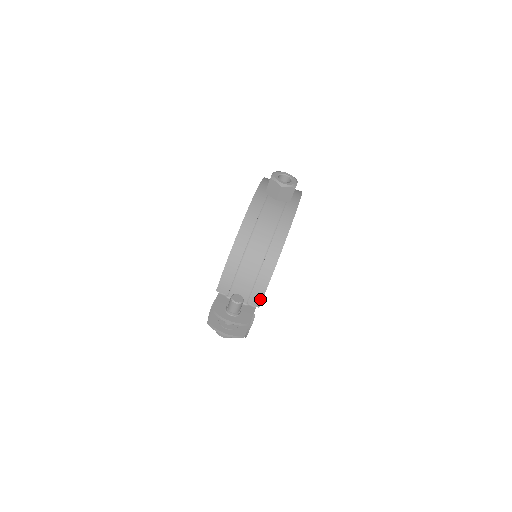
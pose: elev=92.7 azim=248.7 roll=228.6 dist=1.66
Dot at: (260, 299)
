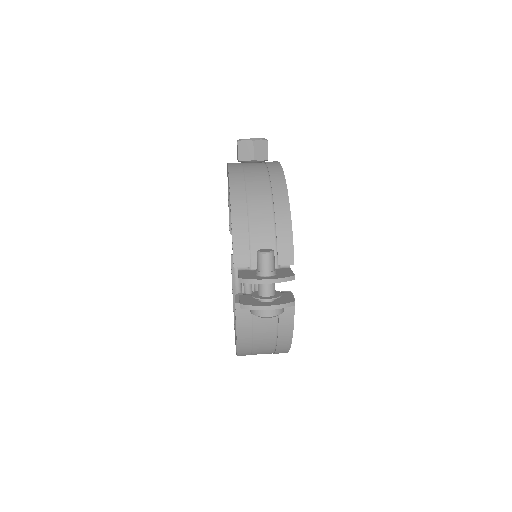
Dot at: (291, 252)
